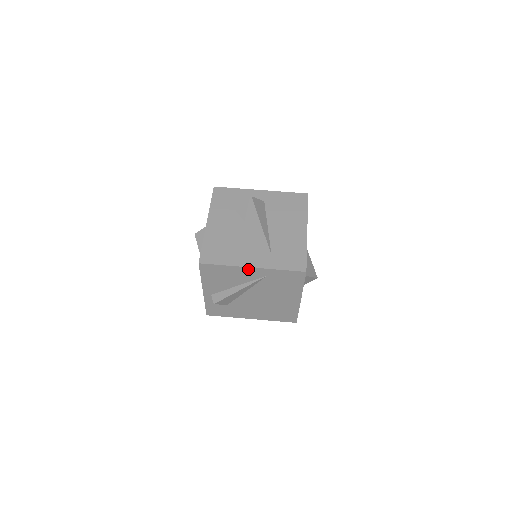
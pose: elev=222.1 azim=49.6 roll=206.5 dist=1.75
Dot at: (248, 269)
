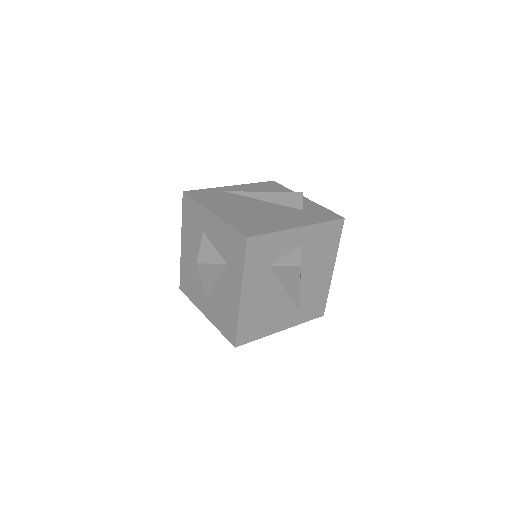
Dot at: (277, 329)
